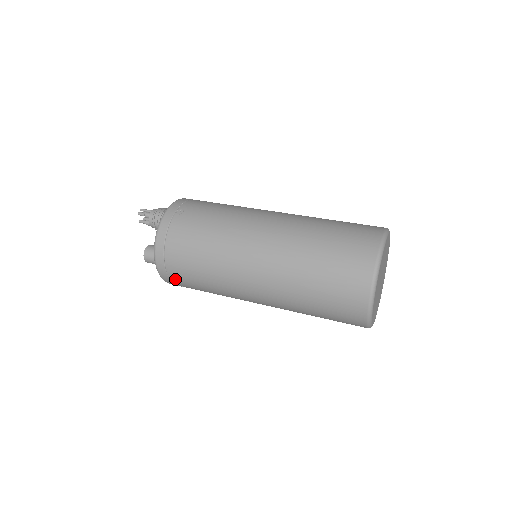
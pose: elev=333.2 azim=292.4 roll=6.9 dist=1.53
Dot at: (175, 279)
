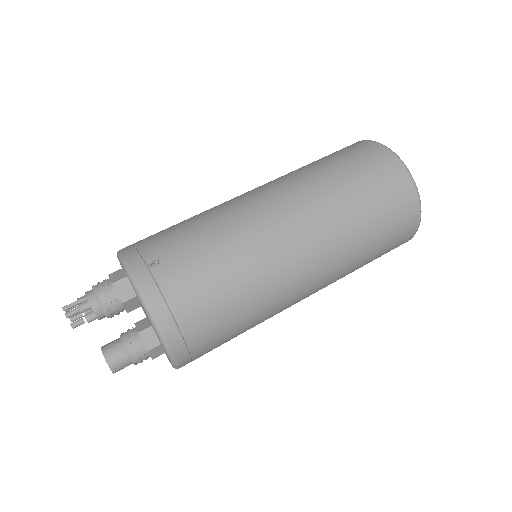
Dot at: (200, 351)
